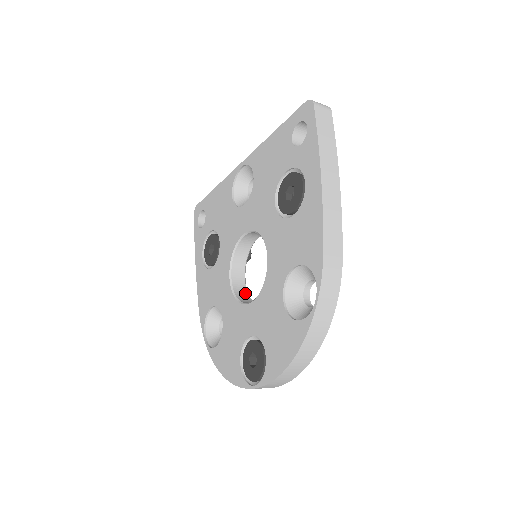
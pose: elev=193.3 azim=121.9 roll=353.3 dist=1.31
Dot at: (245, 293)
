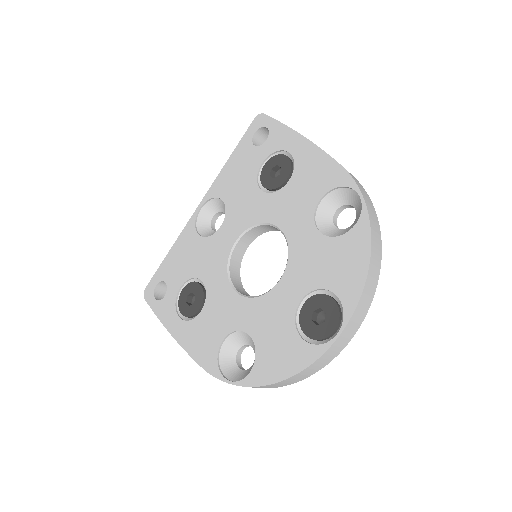
Dot at: occluded
